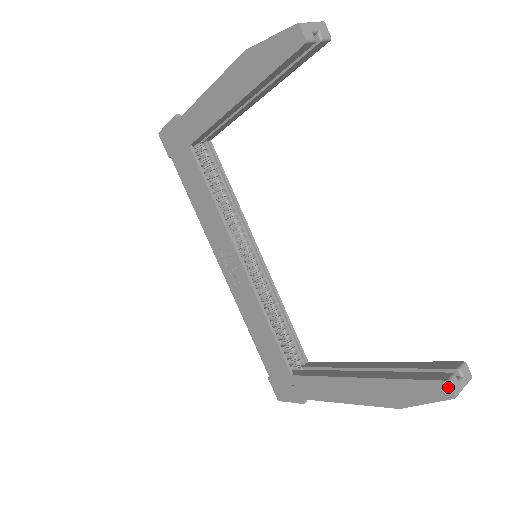
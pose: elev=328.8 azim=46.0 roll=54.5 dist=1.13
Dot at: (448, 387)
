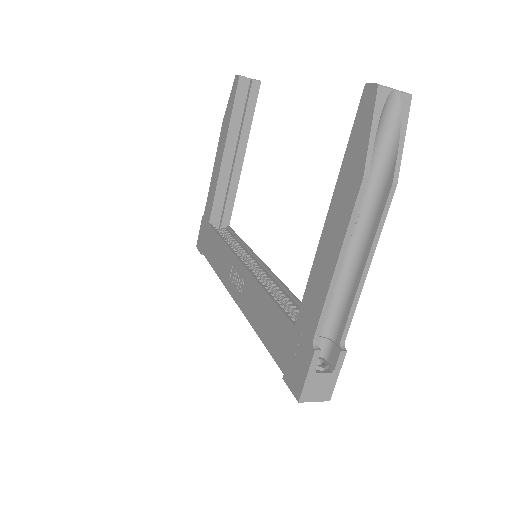
Dot at: (368, 88)
